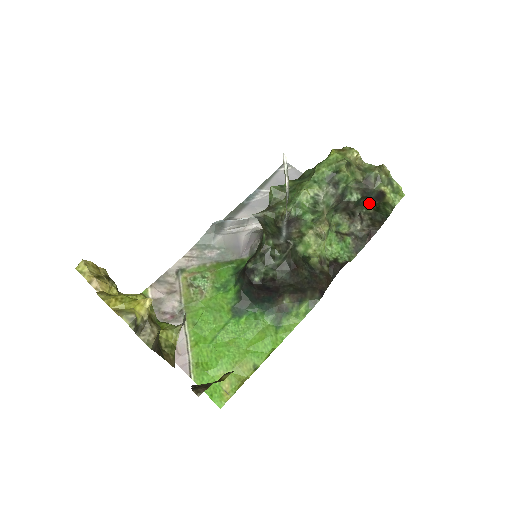
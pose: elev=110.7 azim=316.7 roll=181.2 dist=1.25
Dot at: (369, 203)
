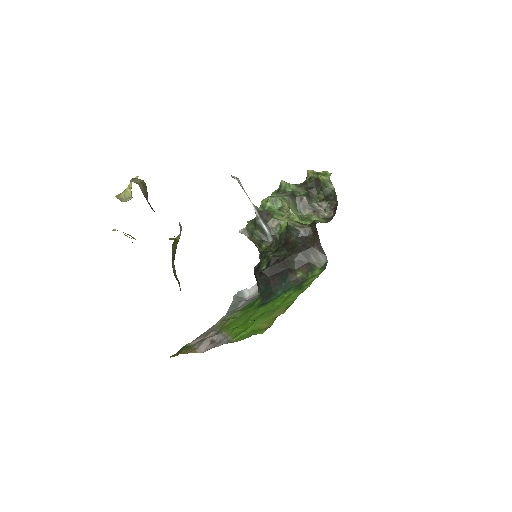
Dot at: (317, 194)
